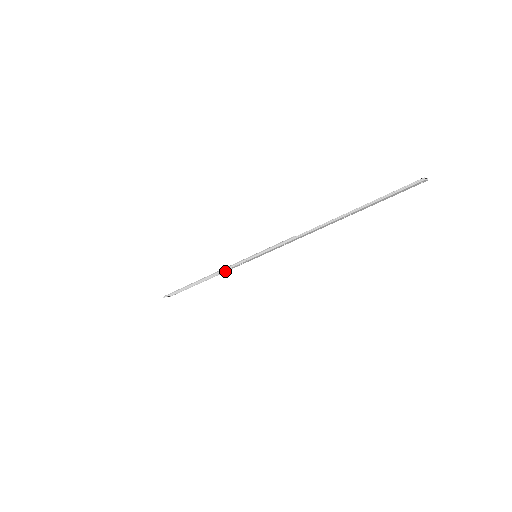
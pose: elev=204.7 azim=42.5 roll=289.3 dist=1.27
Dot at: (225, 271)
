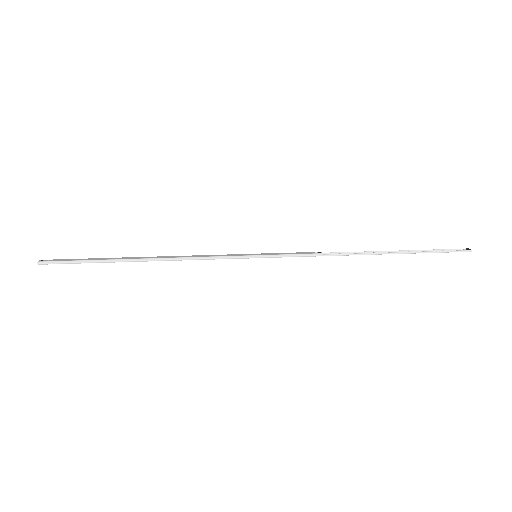
Dot at: (190, 257)
